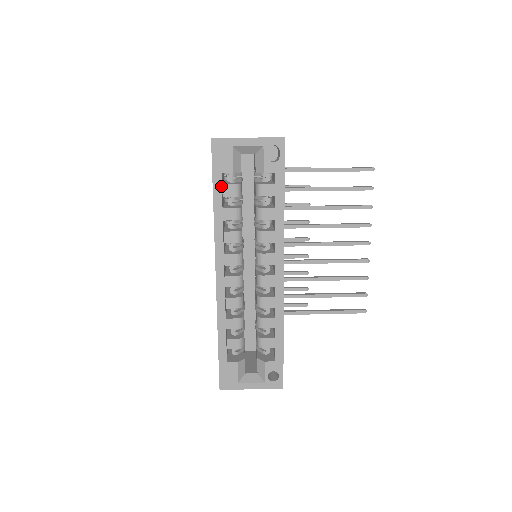
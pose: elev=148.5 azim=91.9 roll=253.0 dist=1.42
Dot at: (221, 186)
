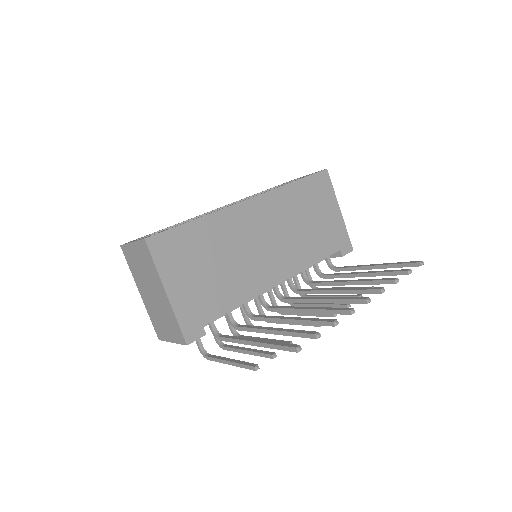
Dot at: (273, 188)
